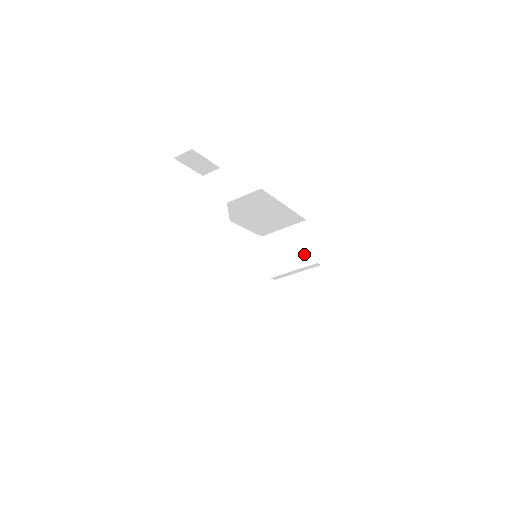
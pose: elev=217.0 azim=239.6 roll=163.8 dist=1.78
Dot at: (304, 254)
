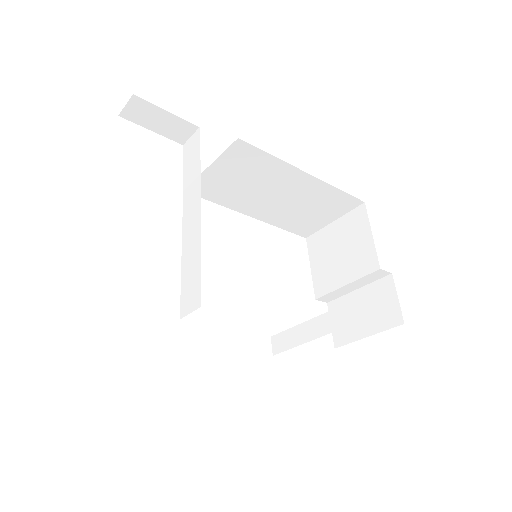
Dot at: (361, 256)
